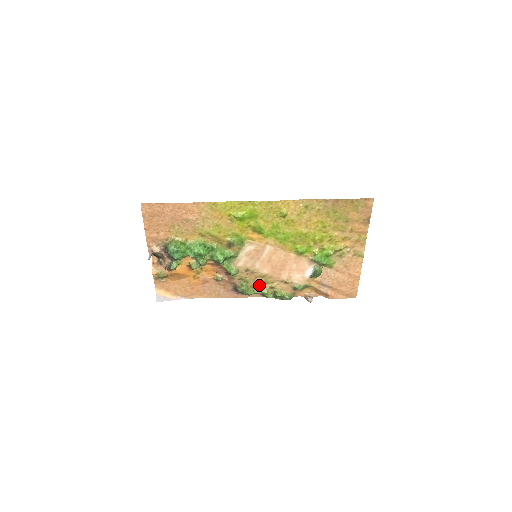
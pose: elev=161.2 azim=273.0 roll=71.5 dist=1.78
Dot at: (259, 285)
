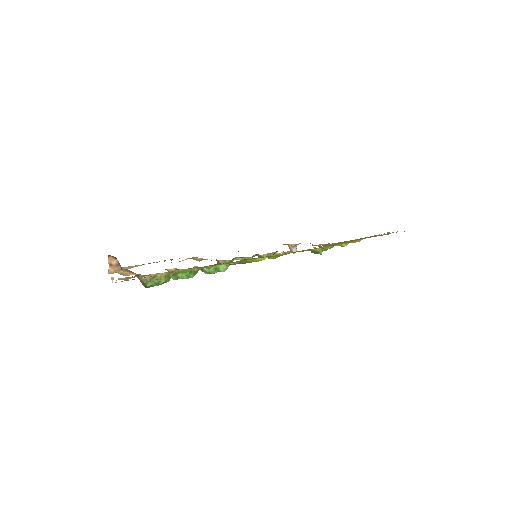
Dot at: occluded
